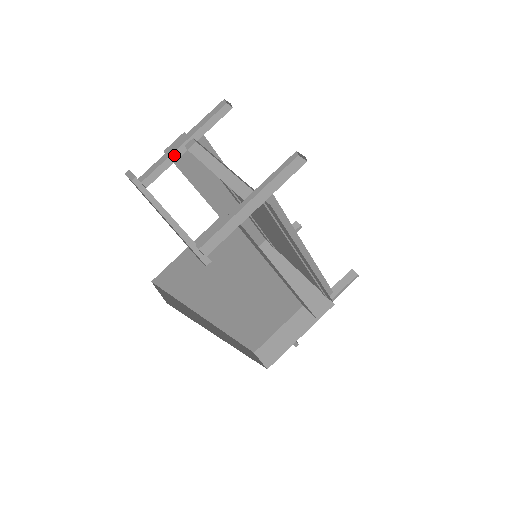
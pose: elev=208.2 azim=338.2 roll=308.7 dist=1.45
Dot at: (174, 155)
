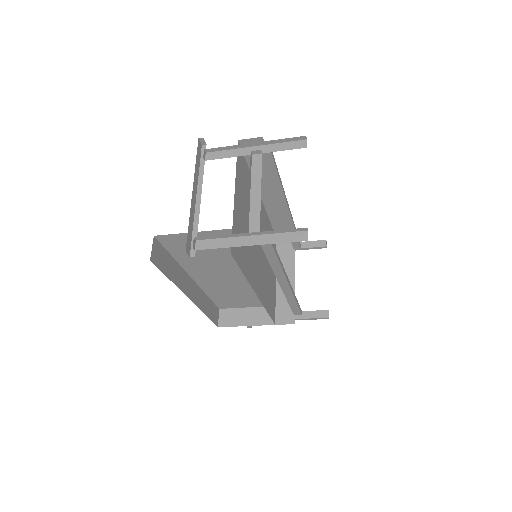
Dot at: (241, 150)
